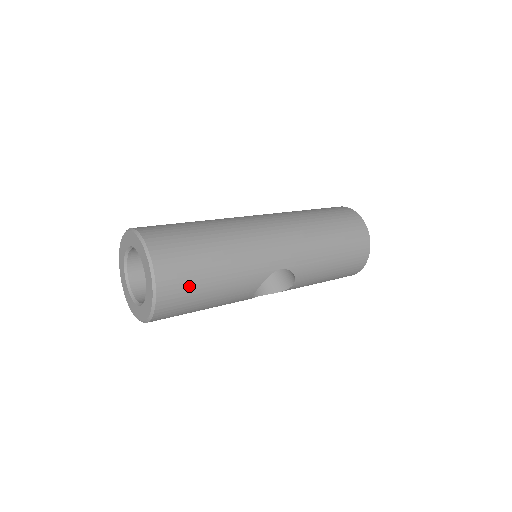
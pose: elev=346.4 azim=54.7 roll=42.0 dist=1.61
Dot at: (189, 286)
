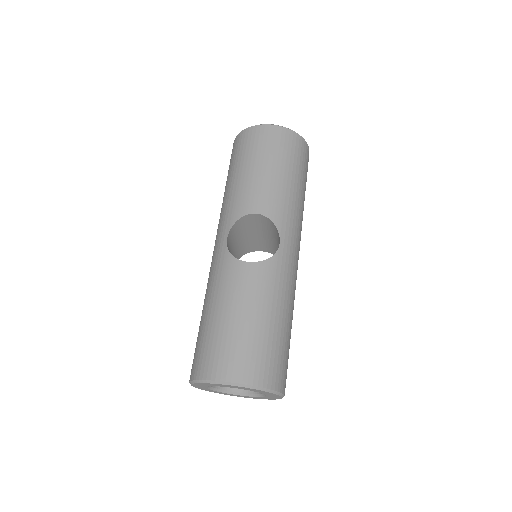
Dot at: occluded
